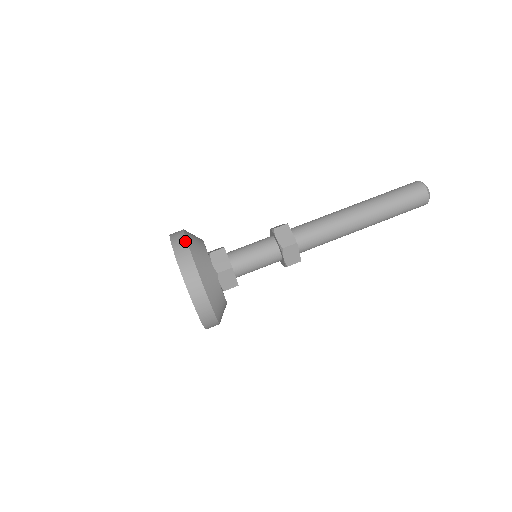
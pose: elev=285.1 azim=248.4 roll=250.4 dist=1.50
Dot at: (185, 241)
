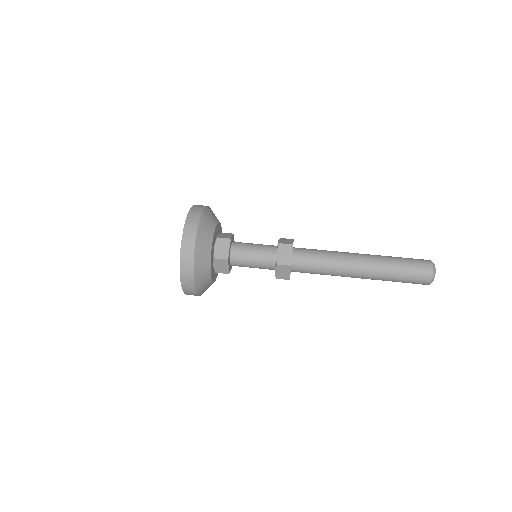
Dot at: (197, 222)
